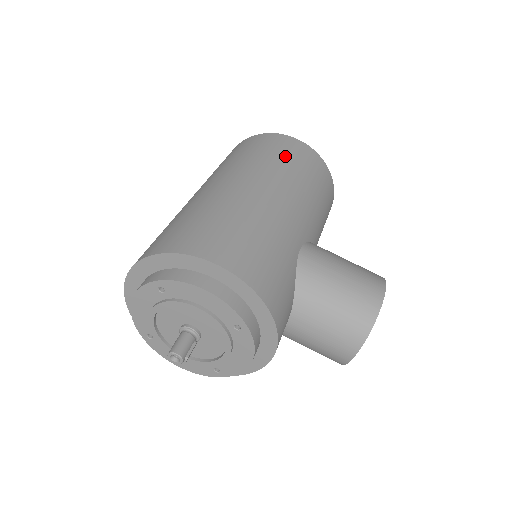
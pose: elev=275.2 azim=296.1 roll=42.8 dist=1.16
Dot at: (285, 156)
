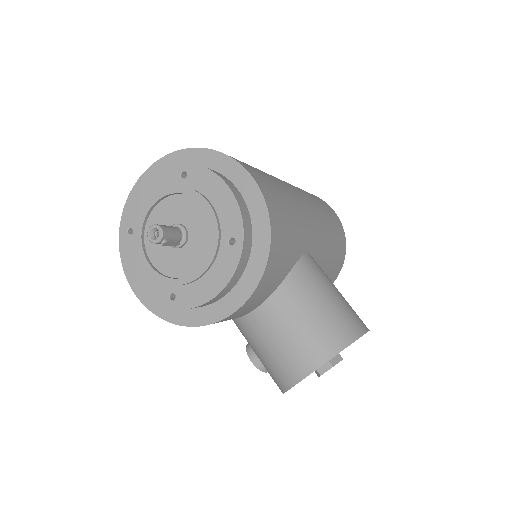
Dot at: (322, 204)
